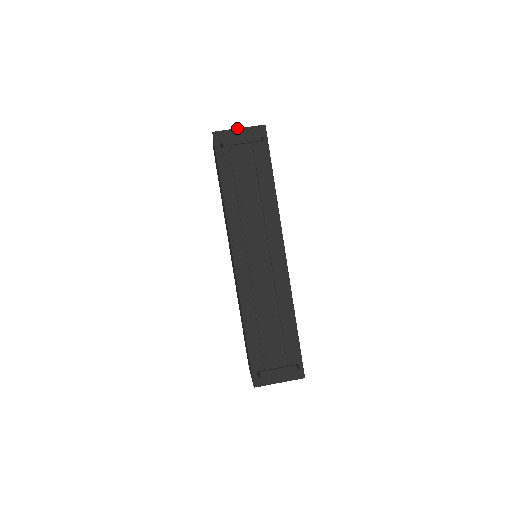
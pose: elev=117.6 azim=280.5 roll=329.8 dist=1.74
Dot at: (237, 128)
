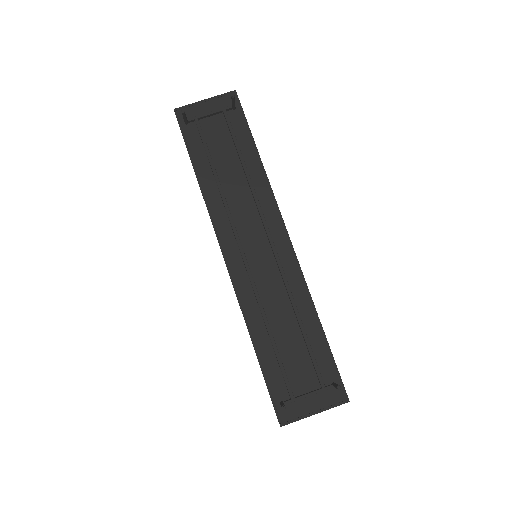
Dot at: (202, 100)
